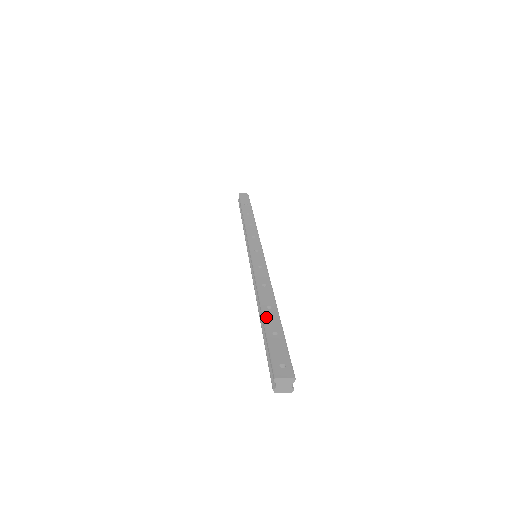
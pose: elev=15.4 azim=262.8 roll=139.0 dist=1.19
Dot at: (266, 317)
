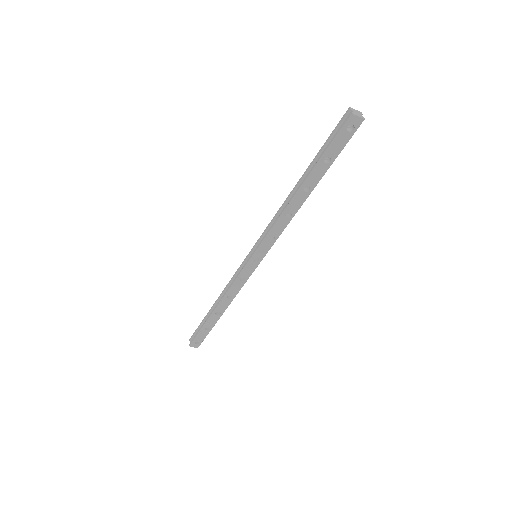
Dot at: (309, 169)
